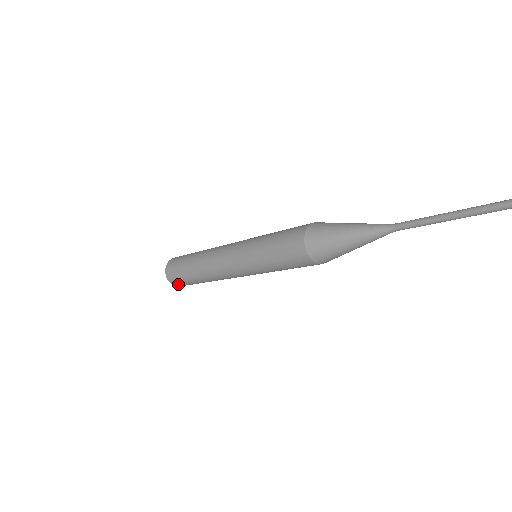
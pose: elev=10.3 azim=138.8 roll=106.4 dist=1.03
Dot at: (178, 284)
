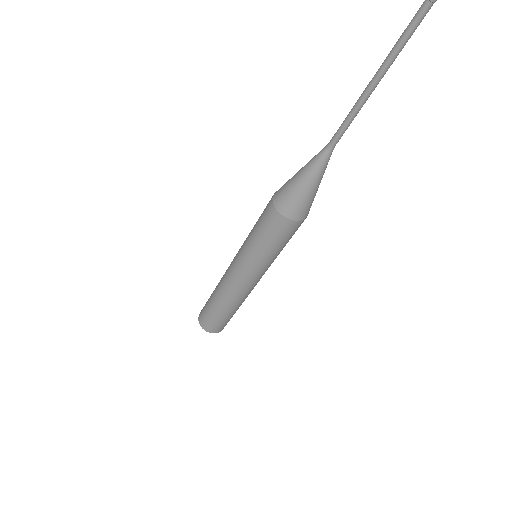
Dot at: (220, 329)
